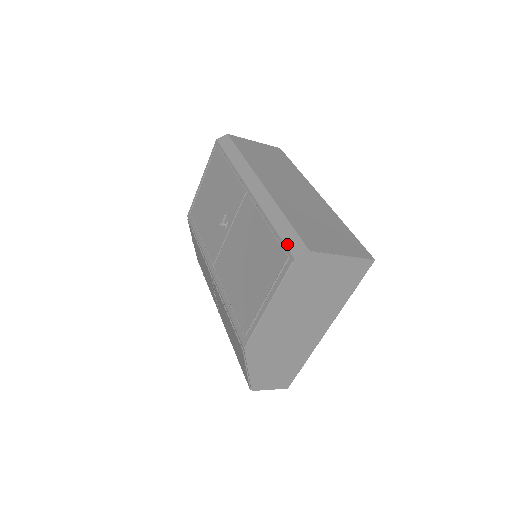
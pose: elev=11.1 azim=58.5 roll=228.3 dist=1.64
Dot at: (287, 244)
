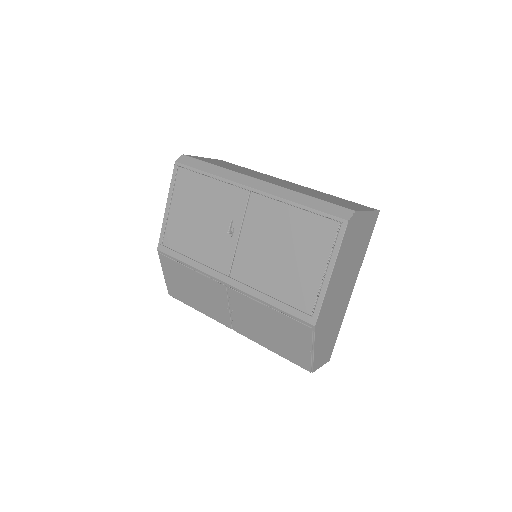
Dot at: (332, 213)
